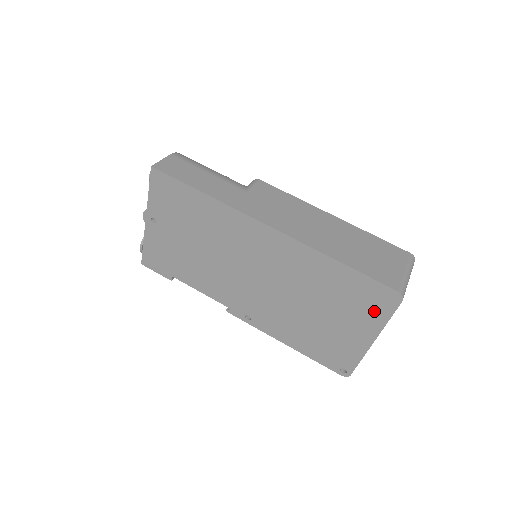
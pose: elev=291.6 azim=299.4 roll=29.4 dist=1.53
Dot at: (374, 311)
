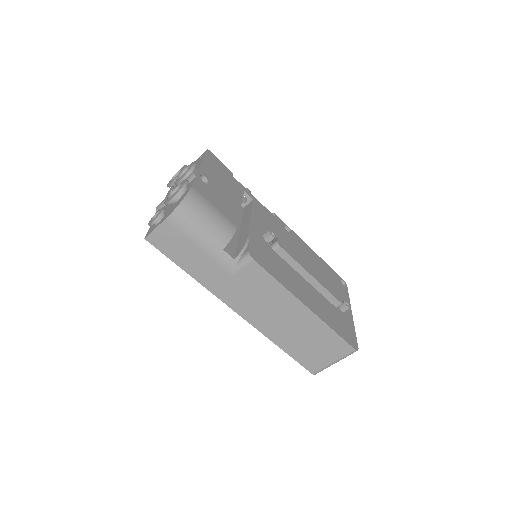
Dot at: occluded
